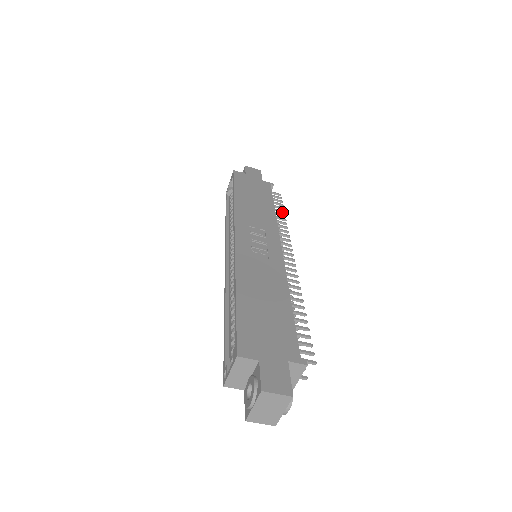
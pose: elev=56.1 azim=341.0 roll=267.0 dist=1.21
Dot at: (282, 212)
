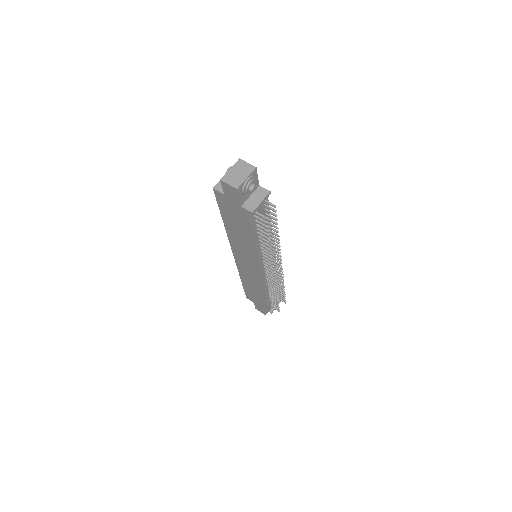
Dot at: (283, 291)
